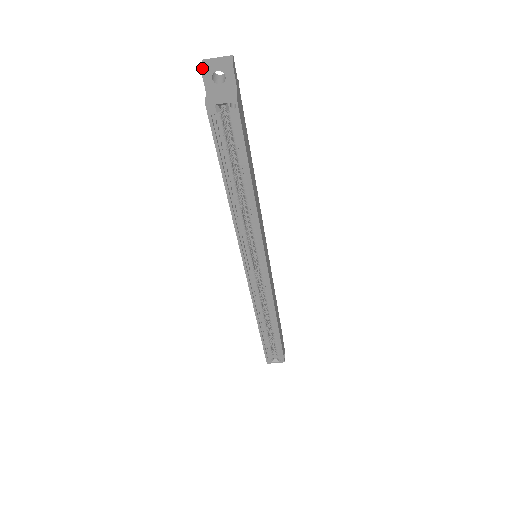
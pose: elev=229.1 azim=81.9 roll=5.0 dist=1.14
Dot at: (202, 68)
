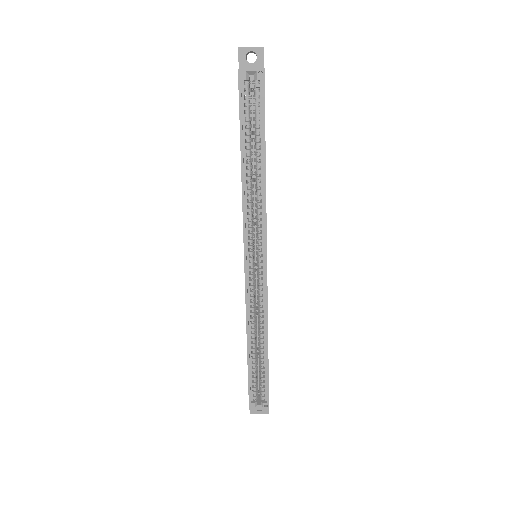
Dot at: (239, 47)
